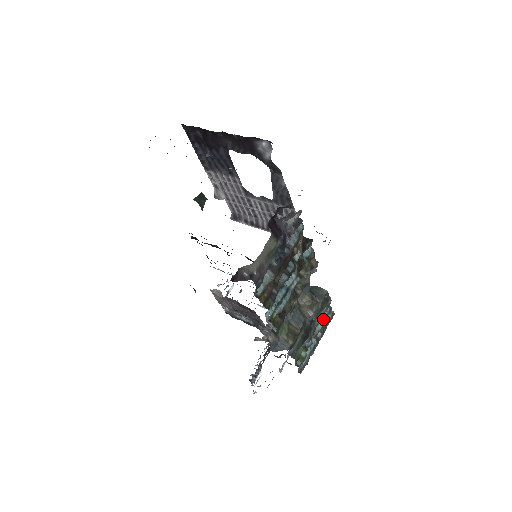
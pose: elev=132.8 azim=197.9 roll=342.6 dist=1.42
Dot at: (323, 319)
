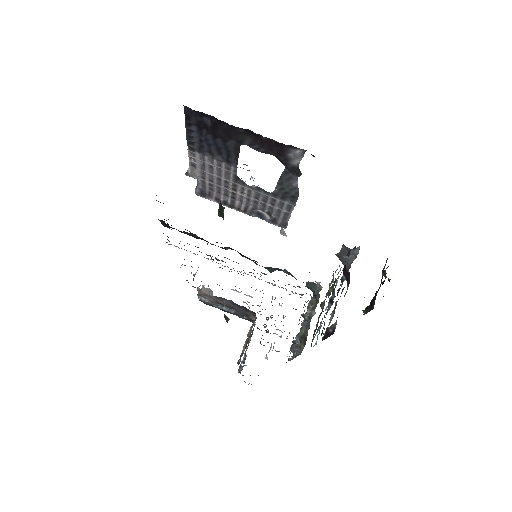
Dot at: occluded
